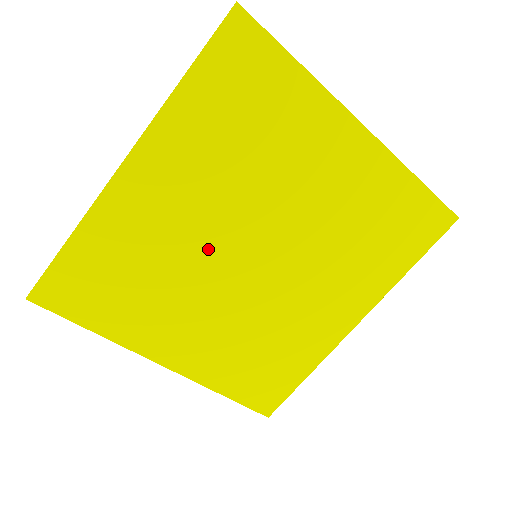
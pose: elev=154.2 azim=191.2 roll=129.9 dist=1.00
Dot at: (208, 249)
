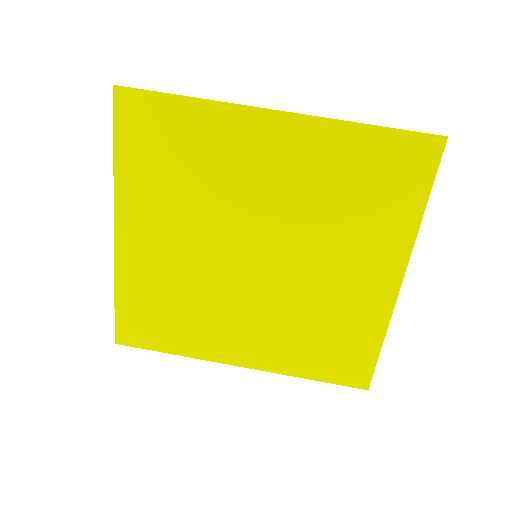
Dot at: (242, 215)
